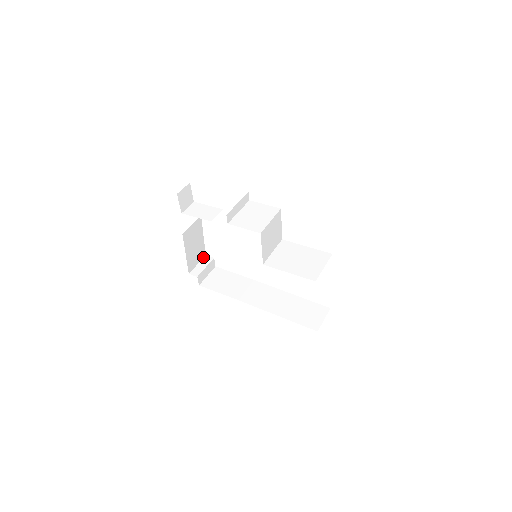
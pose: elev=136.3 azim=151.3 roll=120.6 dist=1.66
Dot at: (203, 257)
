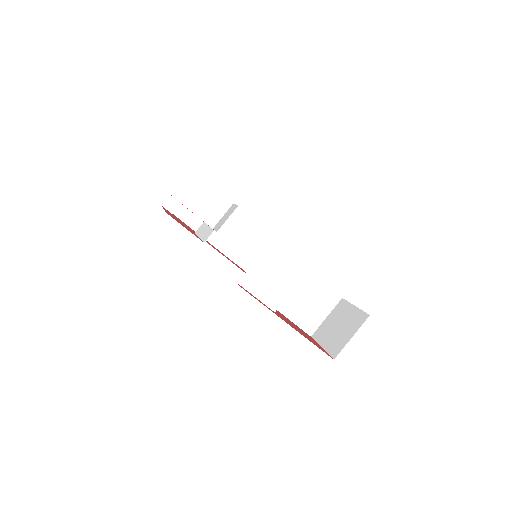
Dot at: occluded
